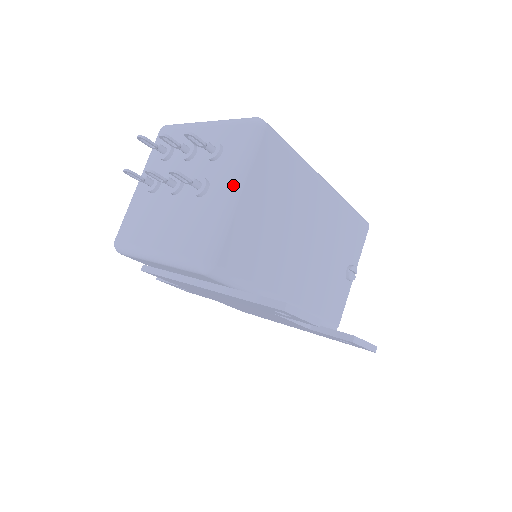
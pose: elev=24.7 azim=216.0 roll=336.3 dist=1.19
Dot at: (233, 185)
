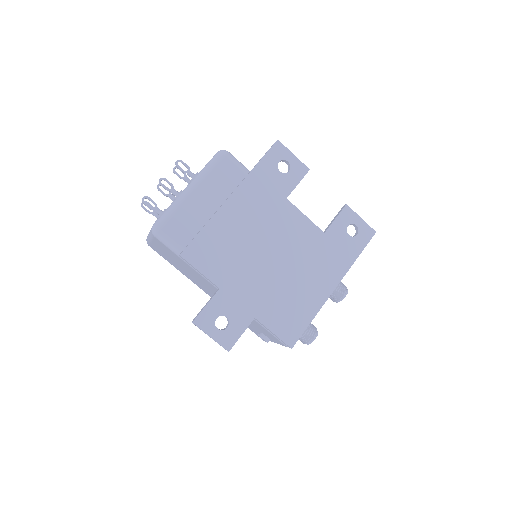
Dot at: occluded
